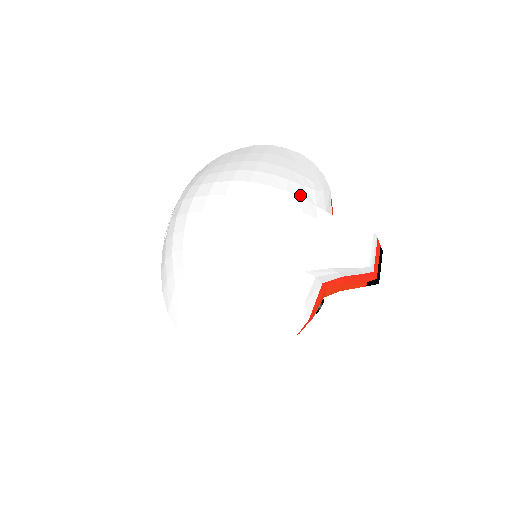
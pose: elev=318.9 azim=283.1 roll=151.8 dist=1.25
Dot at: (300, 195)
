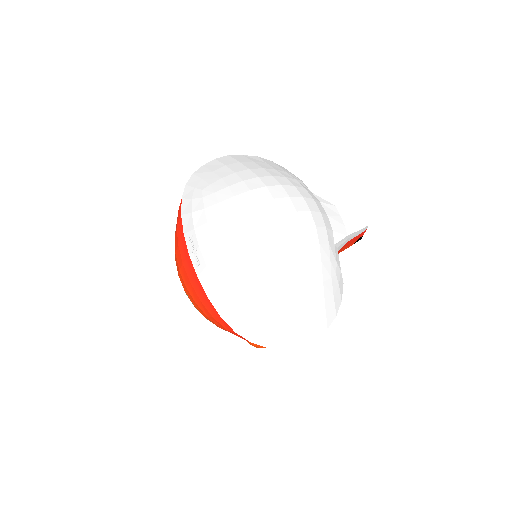
Dot at: (302, 186)
